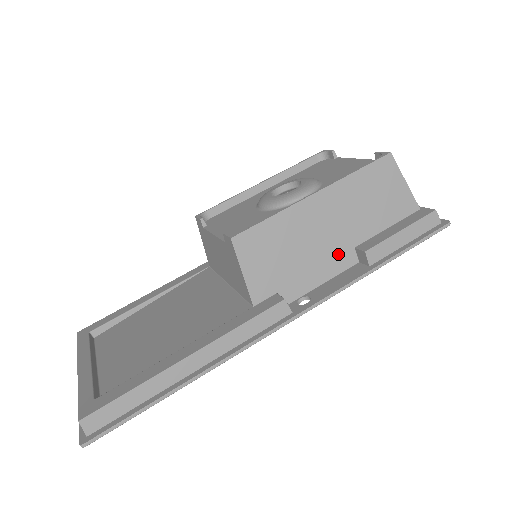
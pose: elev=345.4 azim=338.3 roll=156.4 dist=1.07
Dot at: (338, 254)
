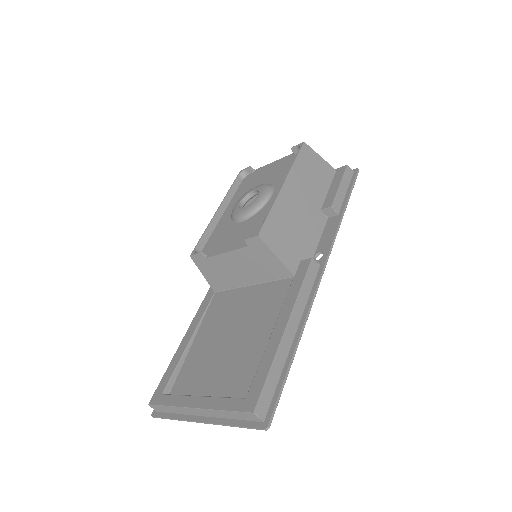
Dot at: (315, 218)
